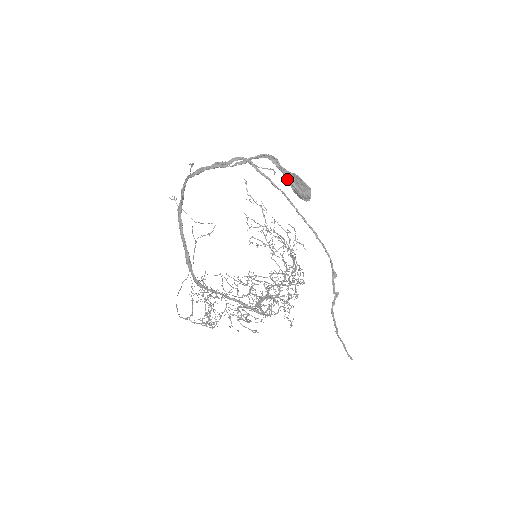
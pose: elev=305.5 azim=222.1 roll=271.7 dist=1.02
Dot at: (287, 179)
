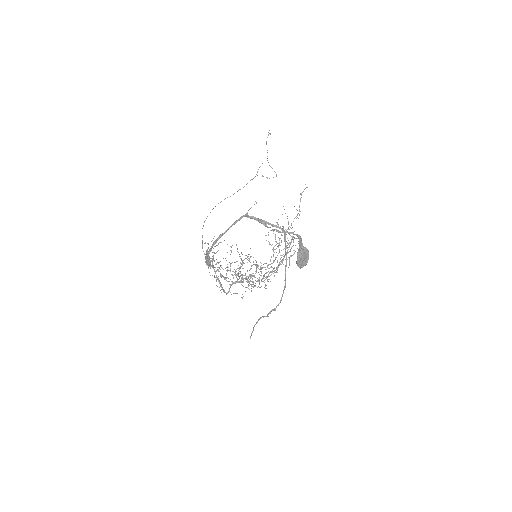
Dot at: (297, 253)
